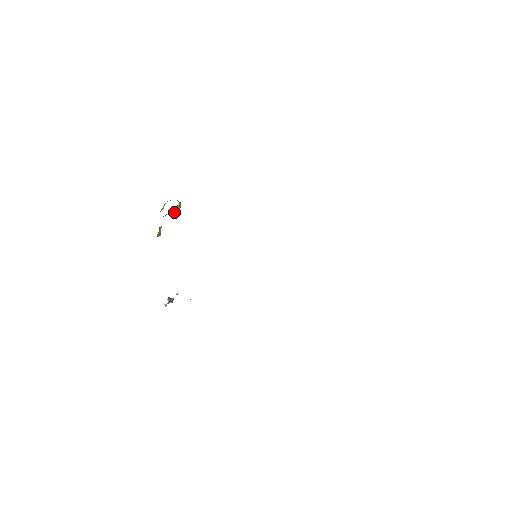
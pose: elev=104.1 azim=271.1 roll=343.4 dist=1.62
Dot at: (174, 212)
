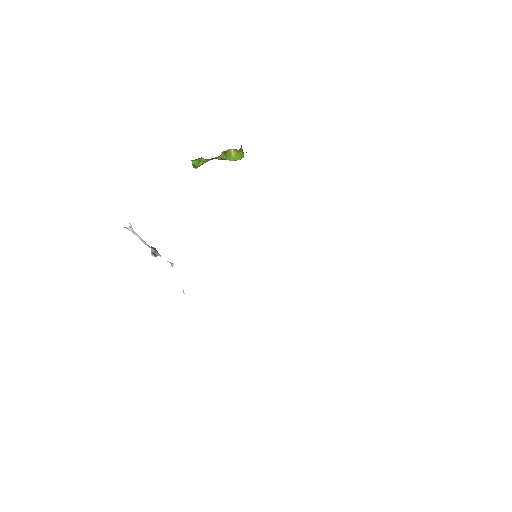
Dot at: (229, 158)
